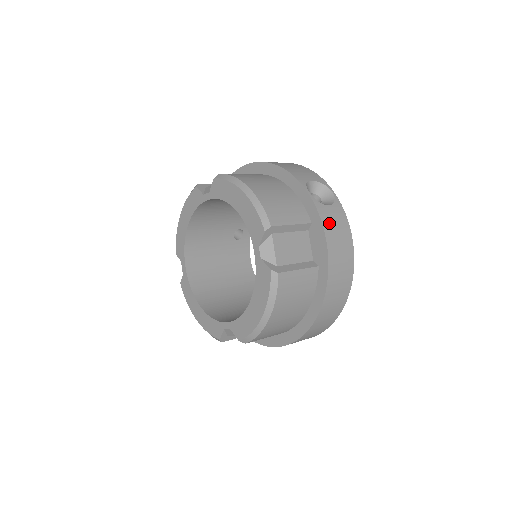
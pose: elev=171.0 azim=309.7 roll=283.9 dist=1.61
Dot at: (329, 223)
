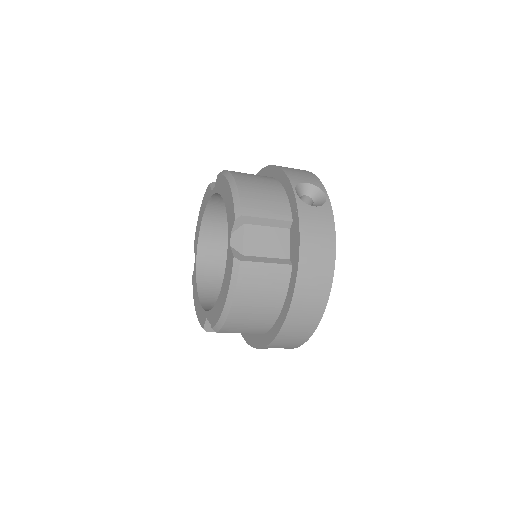
Dot at: (308, 222)
